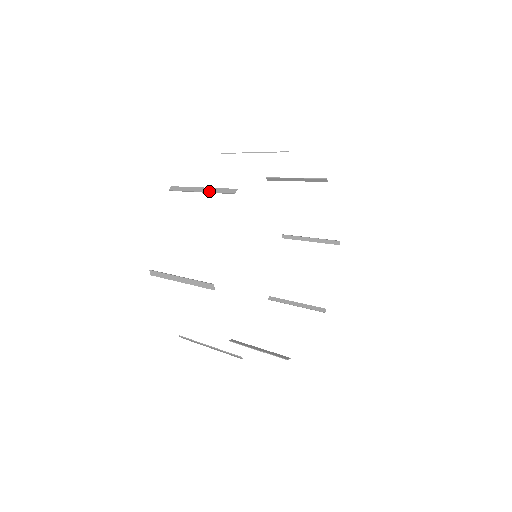
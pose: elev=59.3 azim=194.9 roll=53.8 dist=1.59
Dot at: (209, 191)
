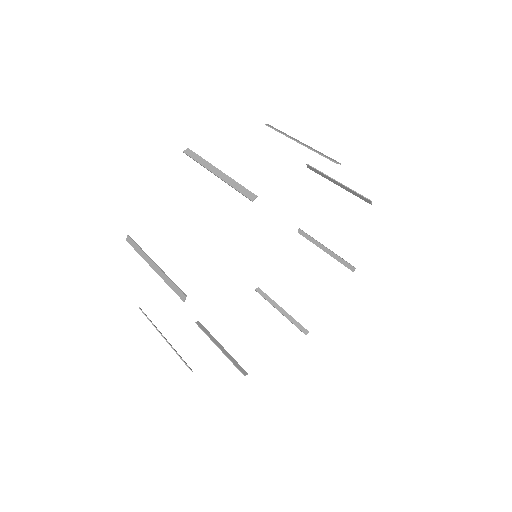
Dot at: (310, 147)
